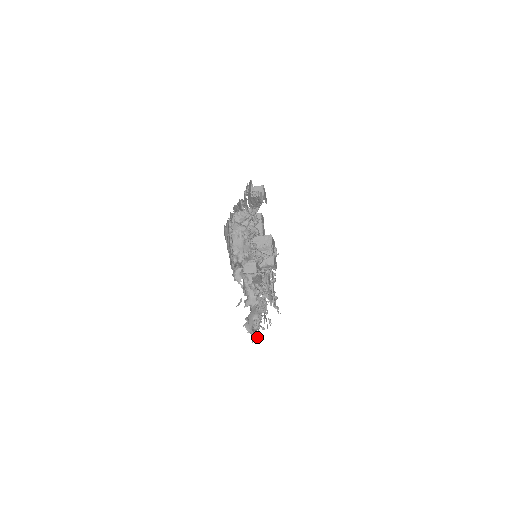
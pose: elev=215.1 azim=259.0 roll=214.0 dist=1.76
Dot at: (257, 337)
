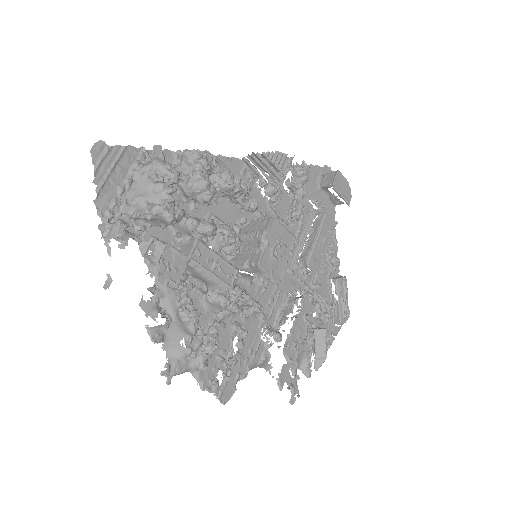
Dot at: (206, 387)
